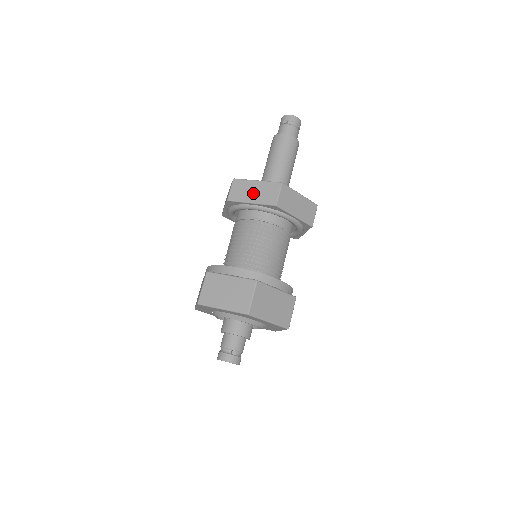
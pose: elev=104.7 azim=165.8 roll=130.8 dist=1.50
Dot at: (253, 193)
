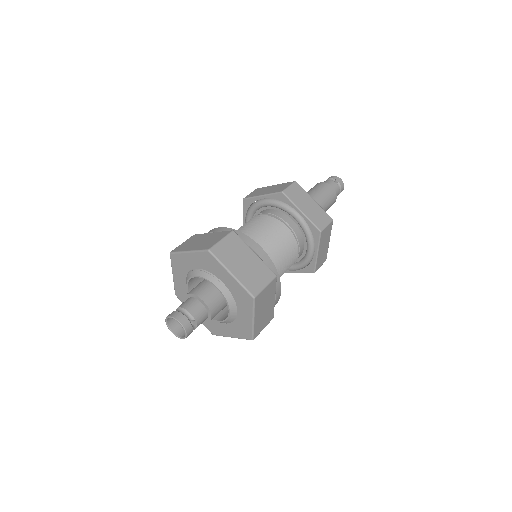
Dot at: (307, 206)
